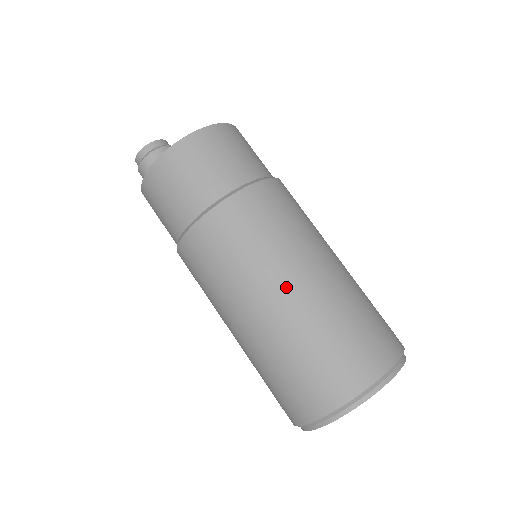
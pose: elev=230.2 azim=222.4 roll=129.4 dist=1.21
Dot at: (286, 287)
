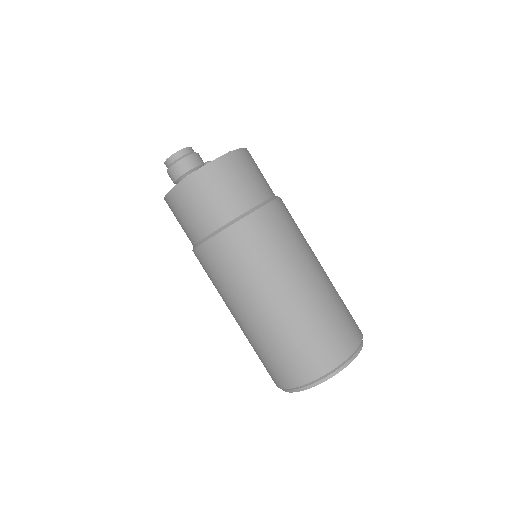
Dot at: (260, 306)
